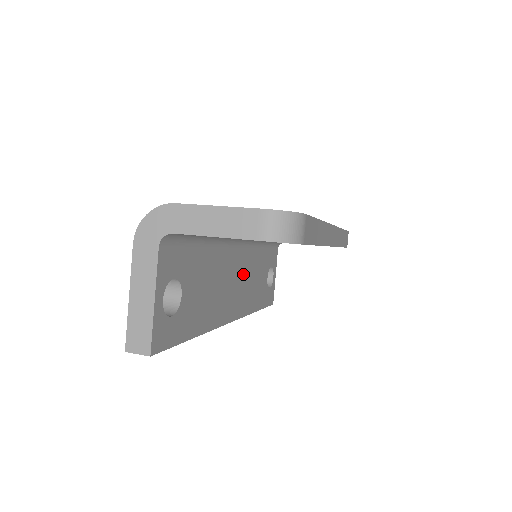
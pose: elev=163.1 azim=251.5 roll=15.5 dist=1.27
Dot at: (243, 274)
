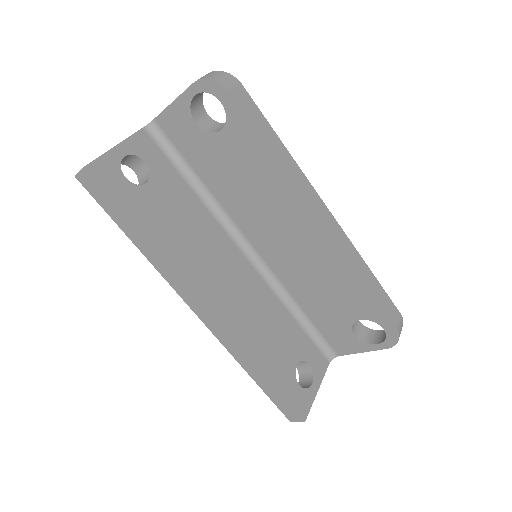
Dot at: (246, 292)
